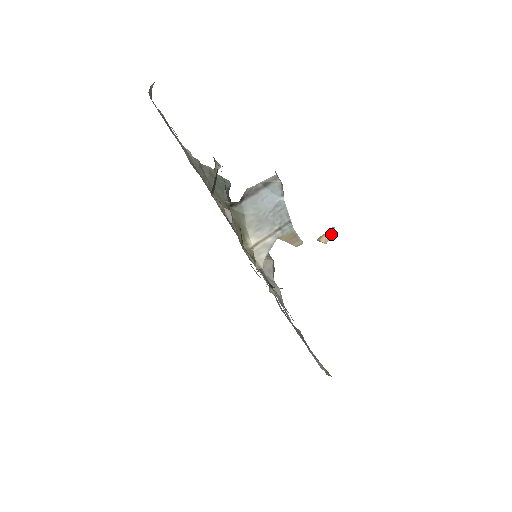
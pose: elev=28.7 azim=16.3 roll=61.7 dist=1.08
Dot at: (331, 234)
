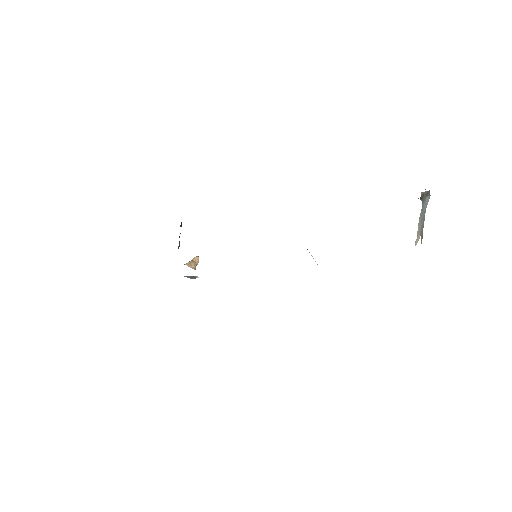
Dot at: (197, 262)
